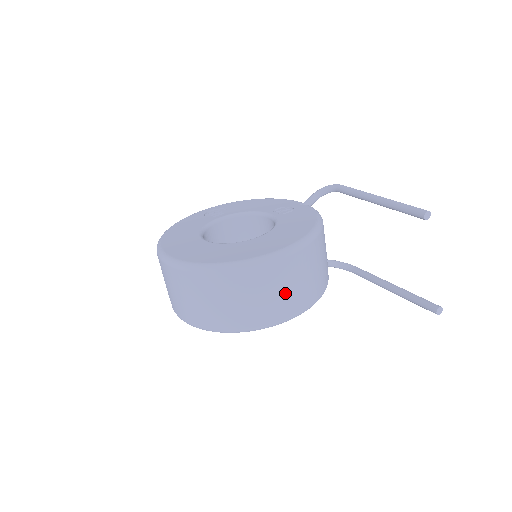
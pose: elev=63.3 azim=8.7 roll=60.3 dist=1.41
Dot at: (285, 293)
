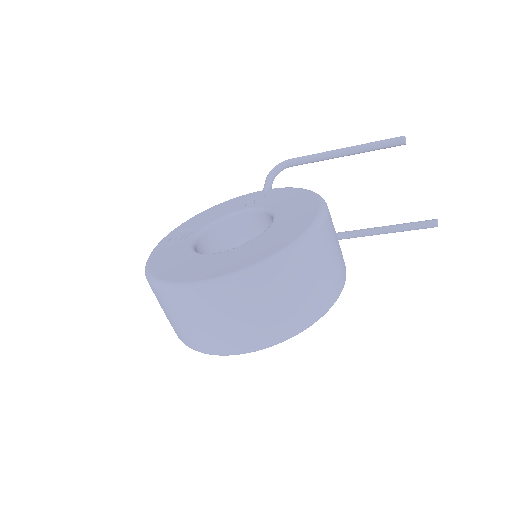
Dot at: (335, 261)
